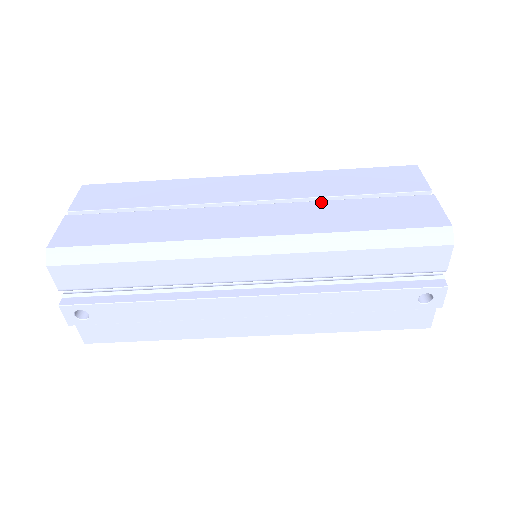
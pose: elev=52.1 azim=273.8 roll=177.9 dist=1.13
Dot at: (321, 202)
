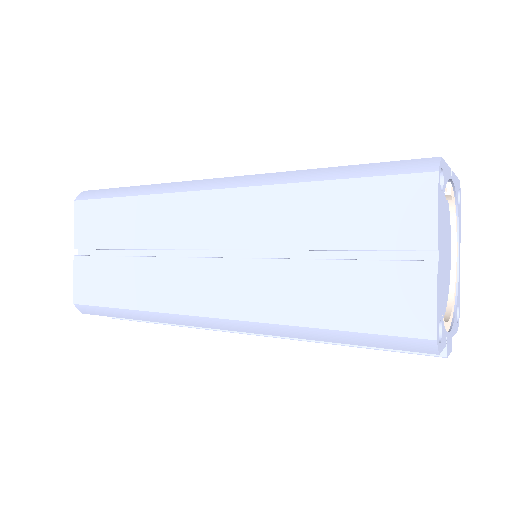
Dot at: (287, 262)
